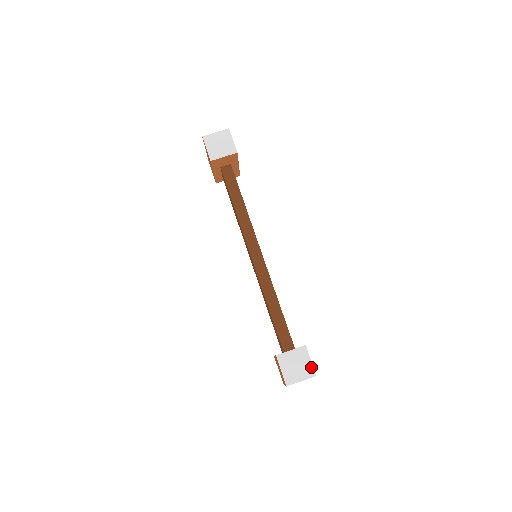
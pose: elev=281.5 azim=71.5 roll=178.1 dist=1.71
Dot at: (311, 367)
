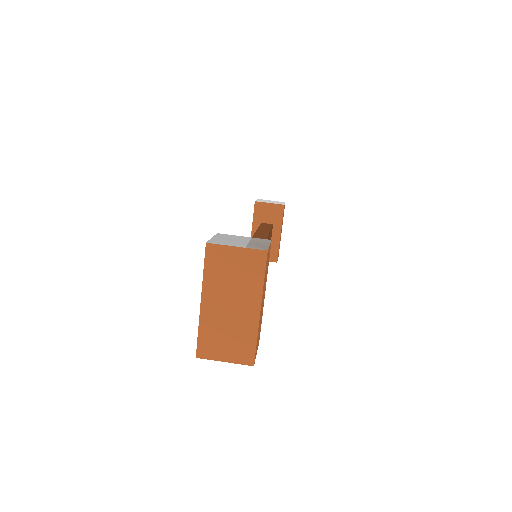
Dot at: (265, 246)
